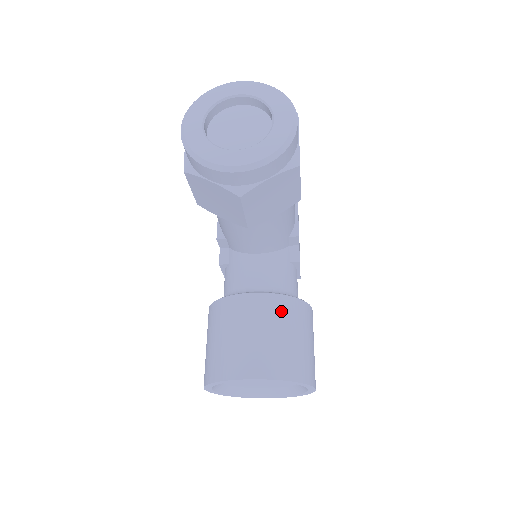
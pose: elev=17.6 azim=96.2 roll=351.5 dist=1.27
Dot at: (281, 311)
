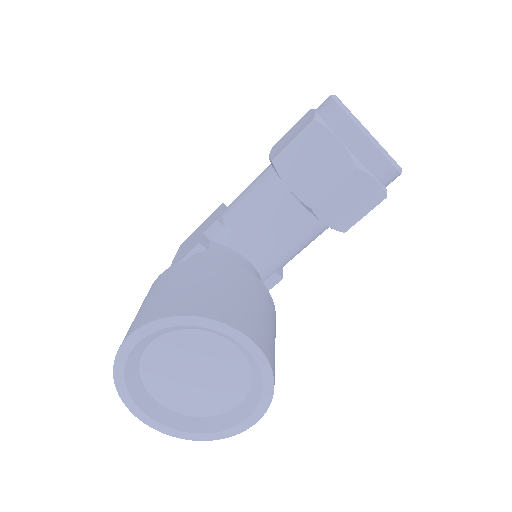
Dot at: (272, 310)
